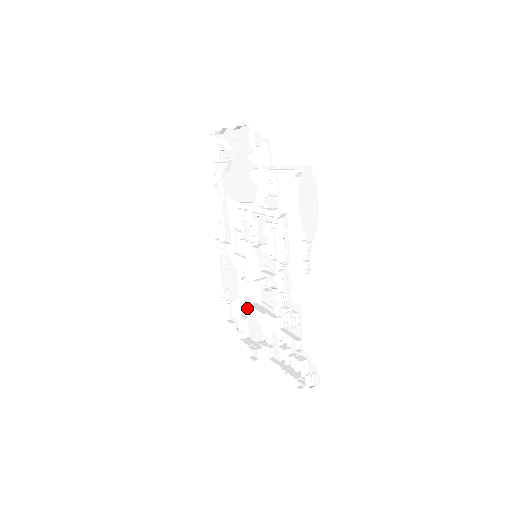
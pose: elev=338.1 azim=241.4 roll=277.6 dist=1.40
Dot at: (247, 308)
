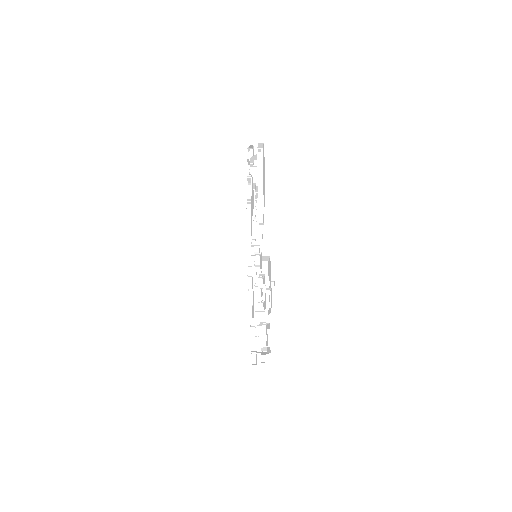
Dot at: occluded
